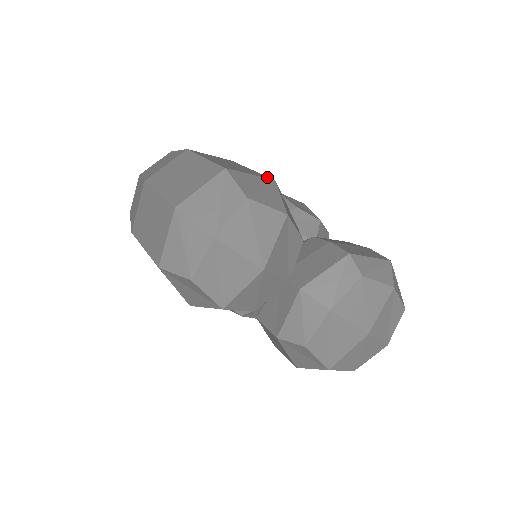
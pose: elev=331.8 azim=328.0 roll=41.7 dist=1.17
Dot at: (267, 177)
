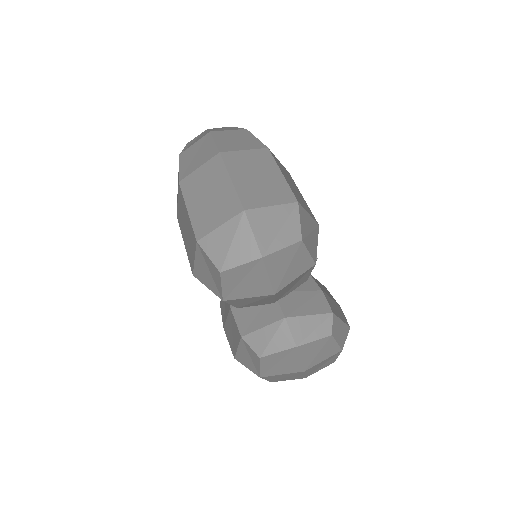
Dot at: occluded
